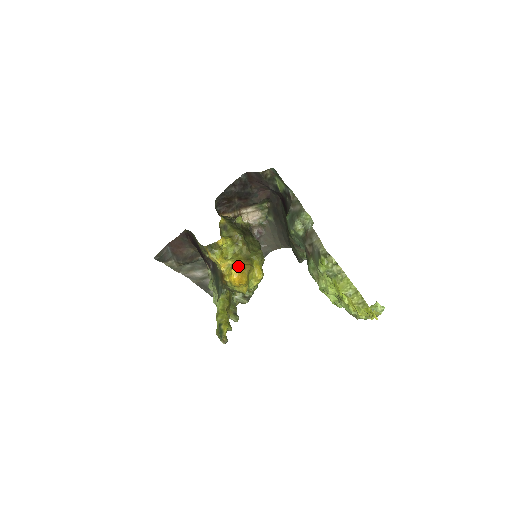
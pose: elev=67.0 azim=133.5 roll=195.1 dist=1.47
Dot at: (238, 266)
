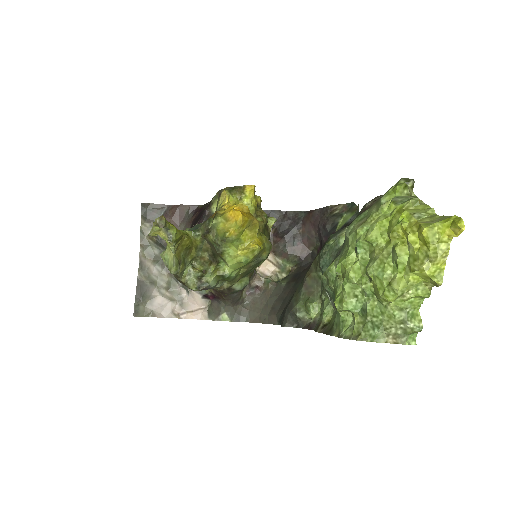
Dot at: (248, 208)
